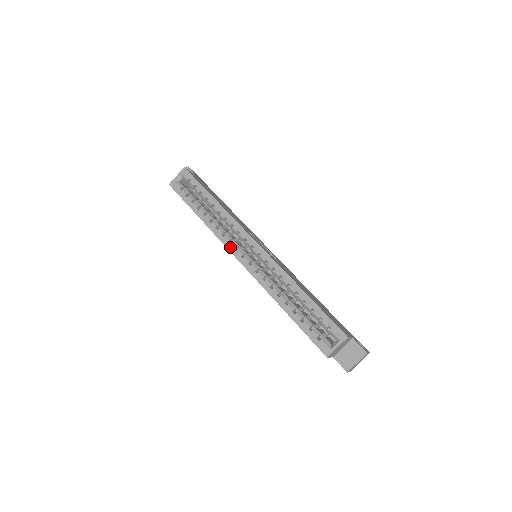
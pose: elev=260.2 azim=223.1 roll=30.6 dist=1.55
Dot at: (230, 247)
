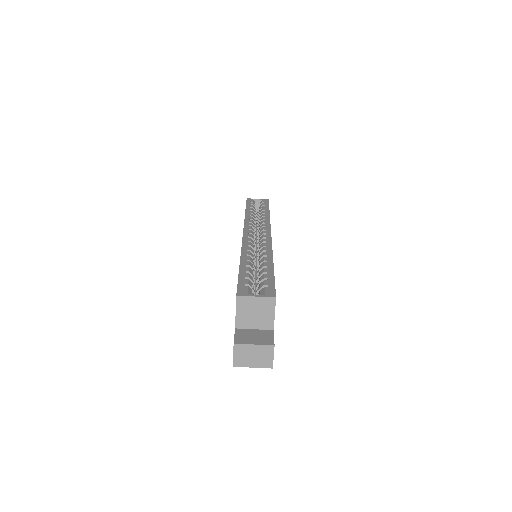
Dot at: (247, 227)
